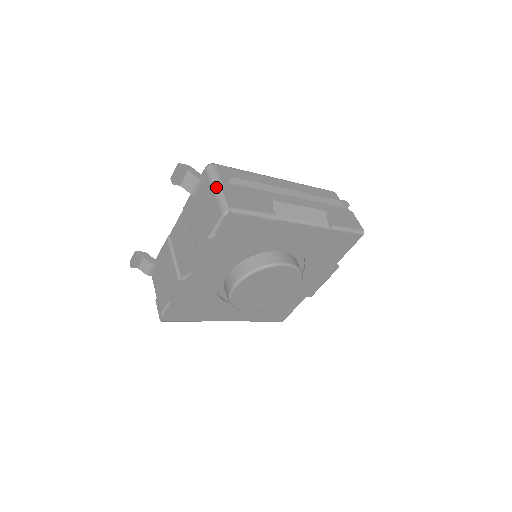
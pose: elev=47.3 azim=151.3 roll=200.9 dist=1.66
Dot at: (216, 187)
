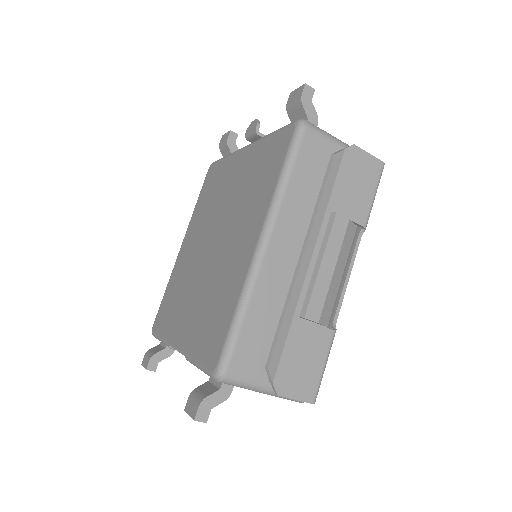
Dot at: (264, 393)
